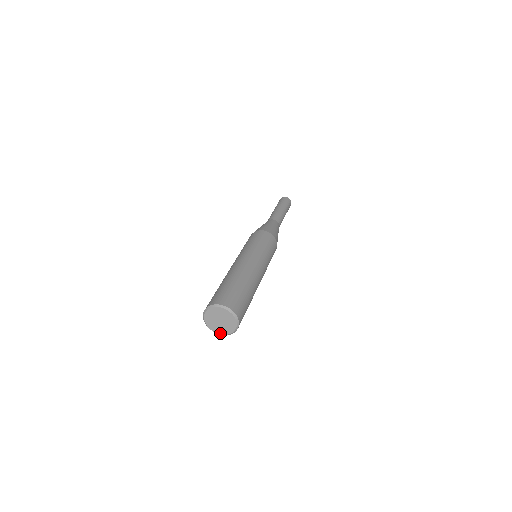
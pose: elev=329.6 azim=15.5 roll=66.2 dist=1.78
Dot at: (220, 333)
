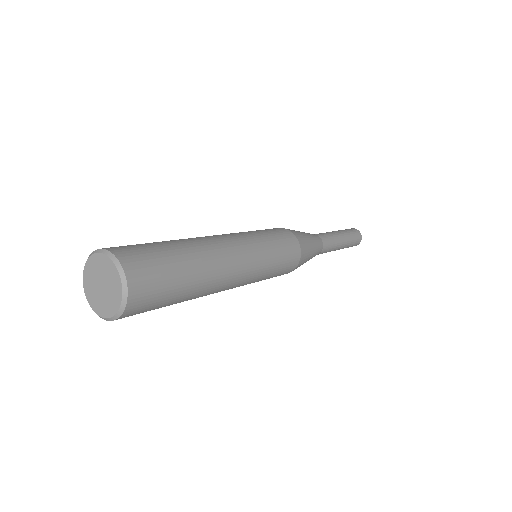
Dot at: (102, 314)
